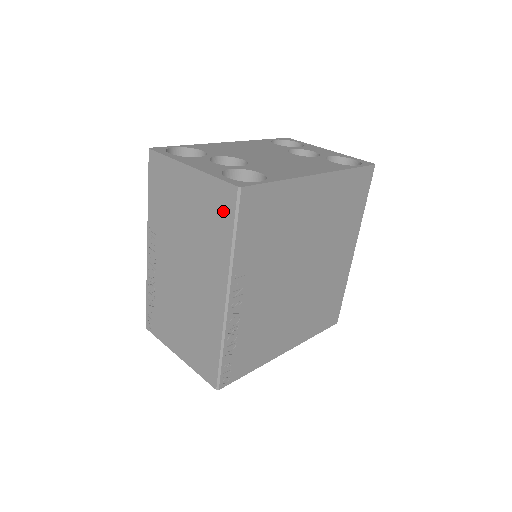
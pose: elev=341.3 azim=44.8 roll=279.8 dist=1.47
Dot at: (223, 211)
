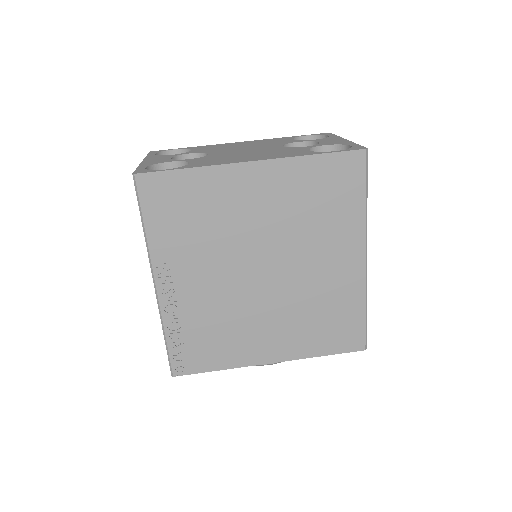
Dot at: occluded
